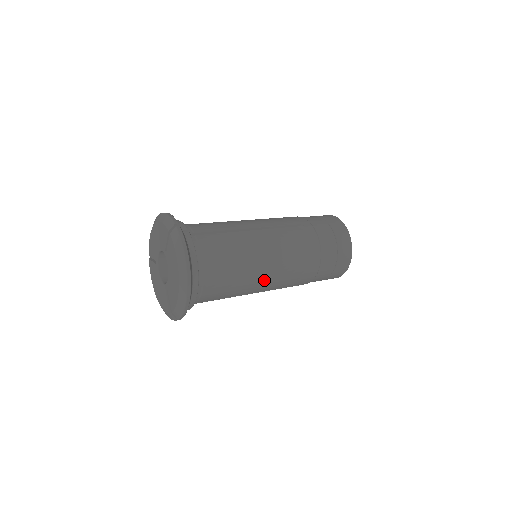
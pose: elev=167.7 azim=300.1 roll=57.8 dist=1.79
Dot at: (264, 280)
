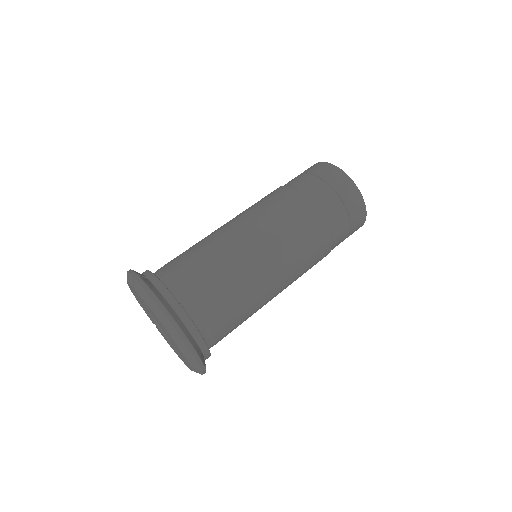
Dot at: occluded
